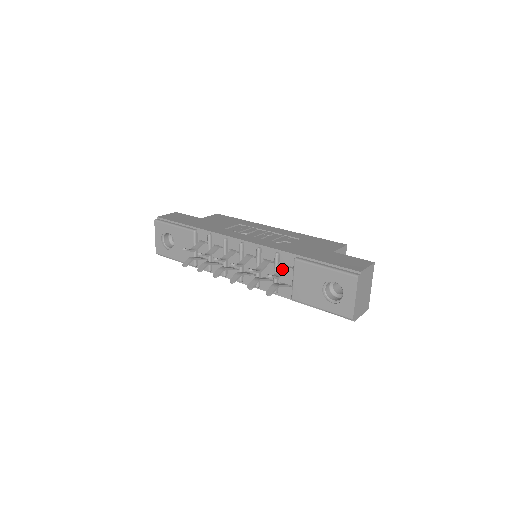
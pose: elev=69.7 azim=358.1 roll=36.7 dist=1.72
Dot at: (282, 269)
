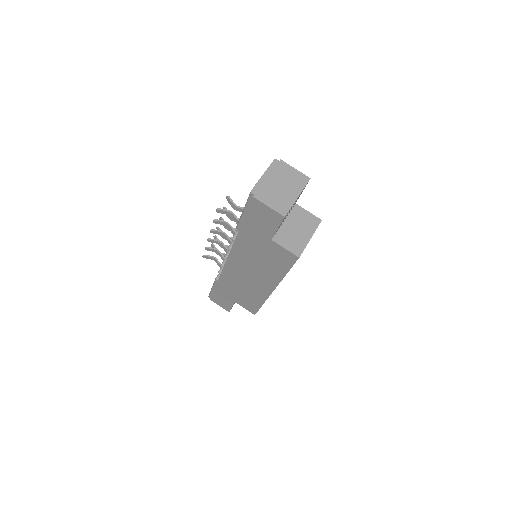
Dot at: occluded
